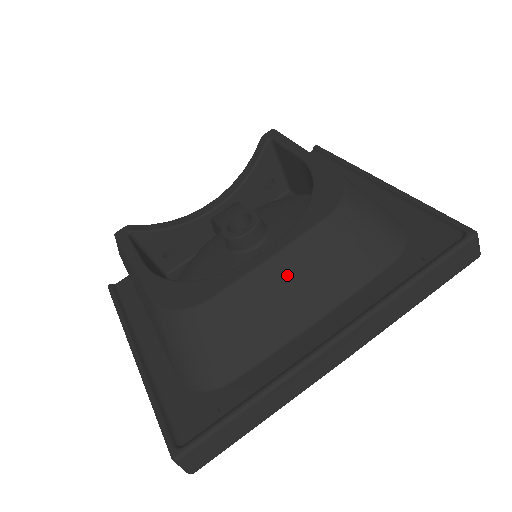
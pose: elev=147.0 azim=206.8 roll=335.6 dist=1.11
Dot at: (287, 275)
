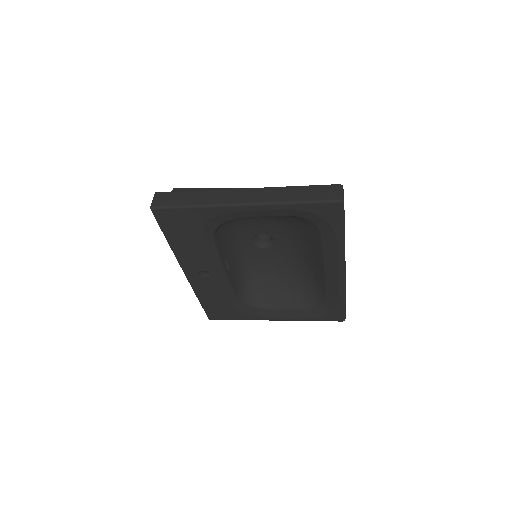
Dot at: occluded
